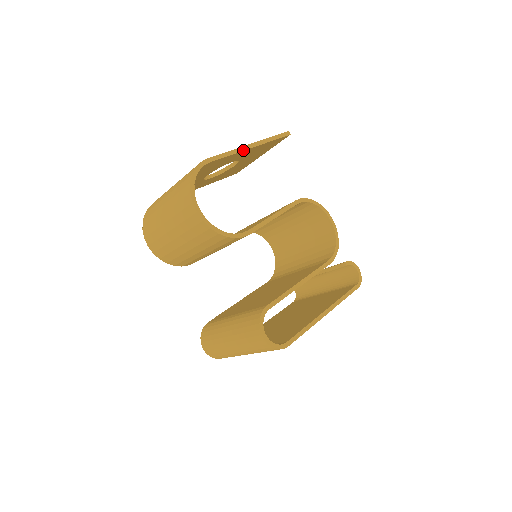
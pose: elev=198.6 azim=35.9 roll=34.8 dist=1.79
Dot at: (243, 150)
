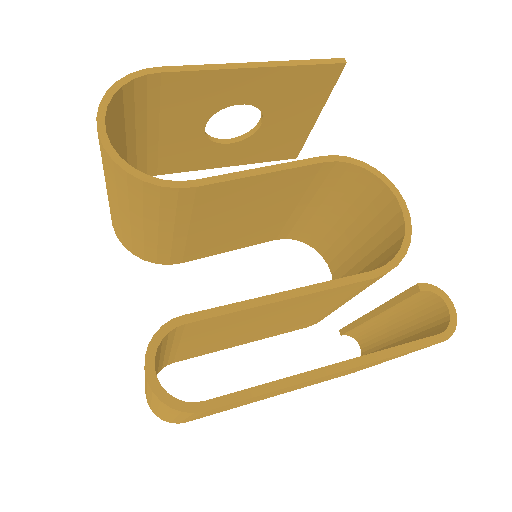
Dot at: (235, 68)
